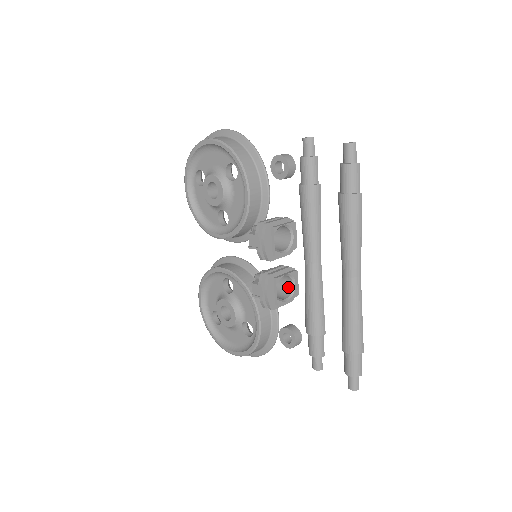
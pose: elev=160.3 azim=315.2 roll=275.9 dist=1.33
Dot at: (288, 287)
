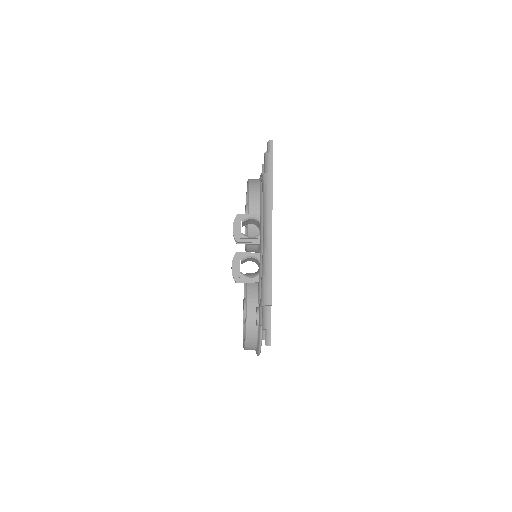
Dot at: occluded
